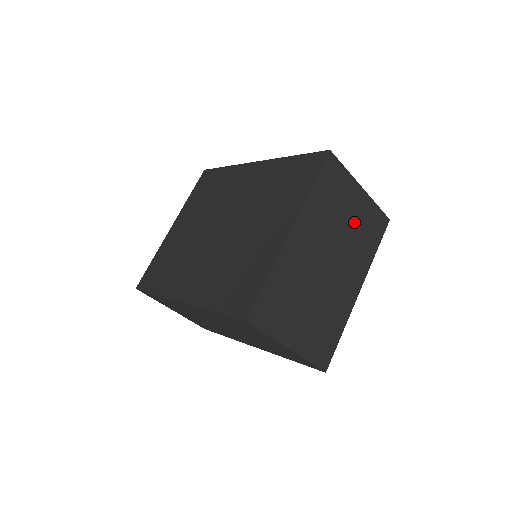
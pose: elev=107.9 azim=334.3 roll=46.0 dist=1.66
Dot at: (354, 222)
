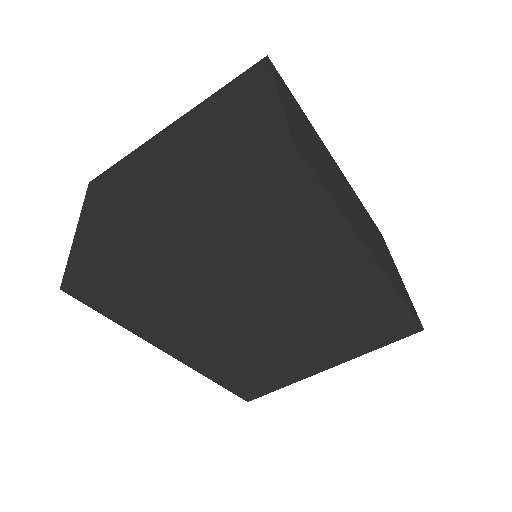
Dot at: occluded
